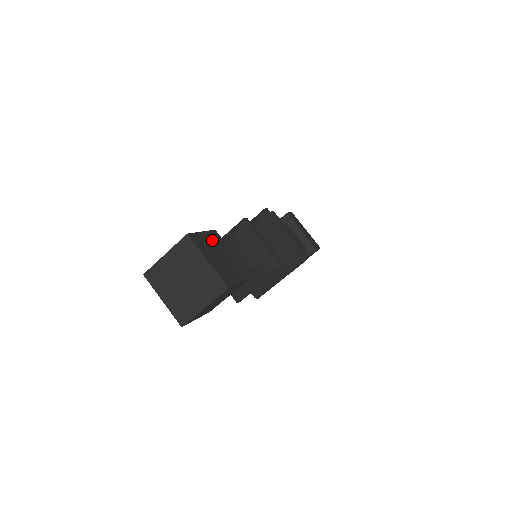
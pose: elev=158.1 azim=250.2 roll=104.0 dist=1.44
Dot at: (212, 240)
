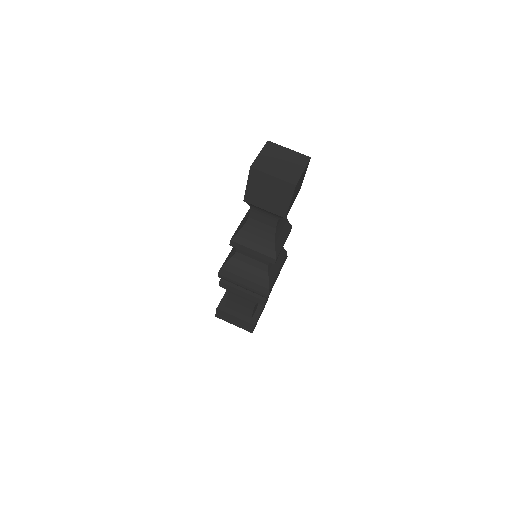
Dot at: occluded
